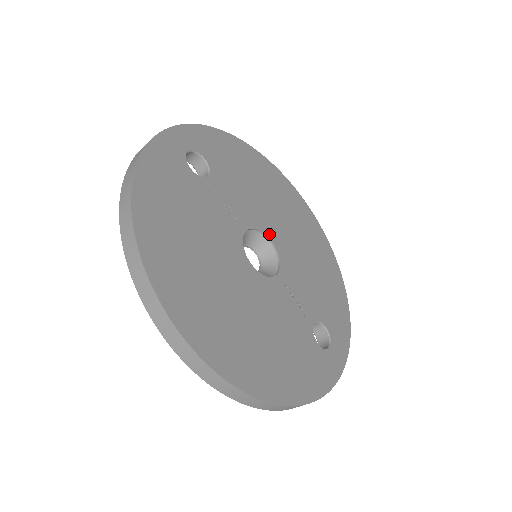
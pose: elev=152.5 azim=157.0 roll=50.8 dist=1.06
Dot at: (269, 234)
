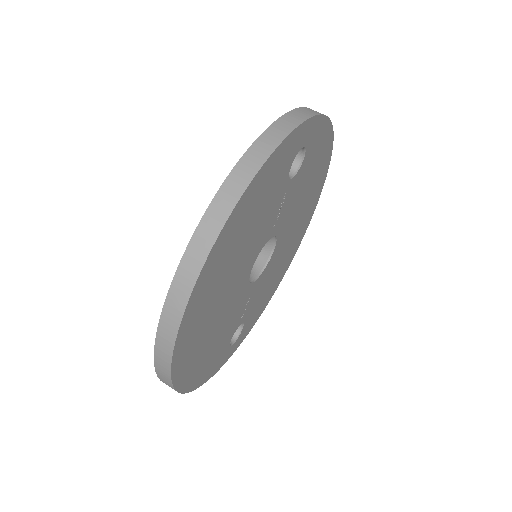
Dot at: (278, 242)
